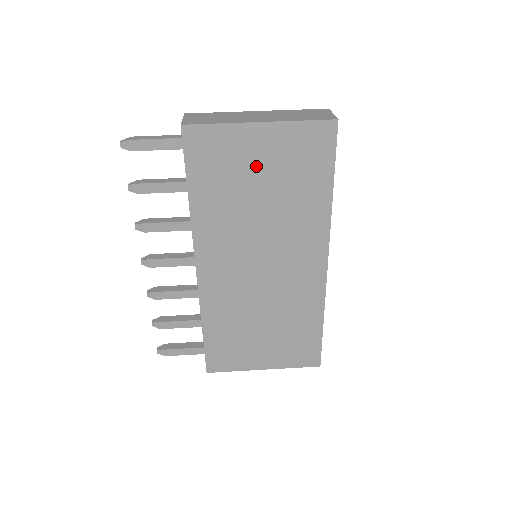
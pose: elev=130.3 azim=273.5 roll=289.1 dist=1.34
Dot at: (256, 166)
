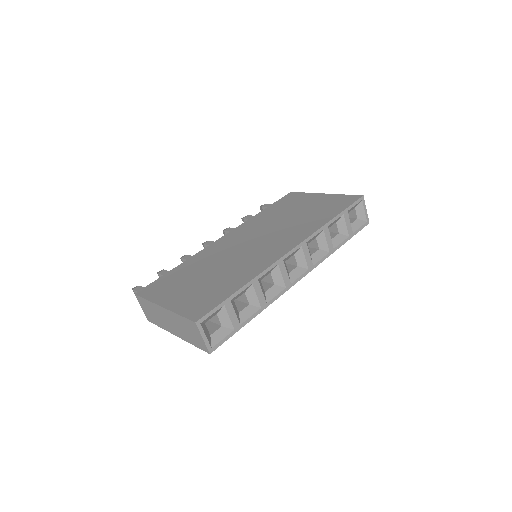
Dot at: (305, 205)
